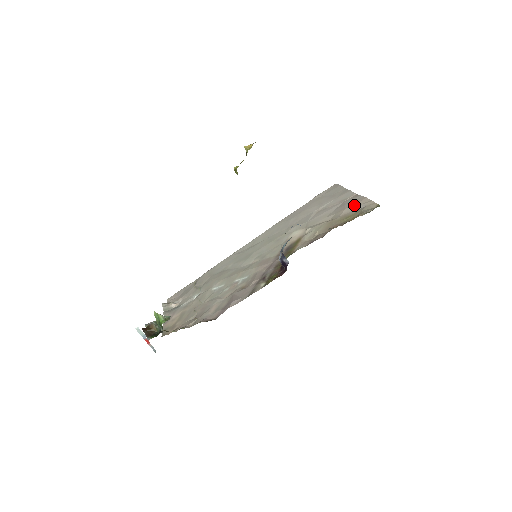
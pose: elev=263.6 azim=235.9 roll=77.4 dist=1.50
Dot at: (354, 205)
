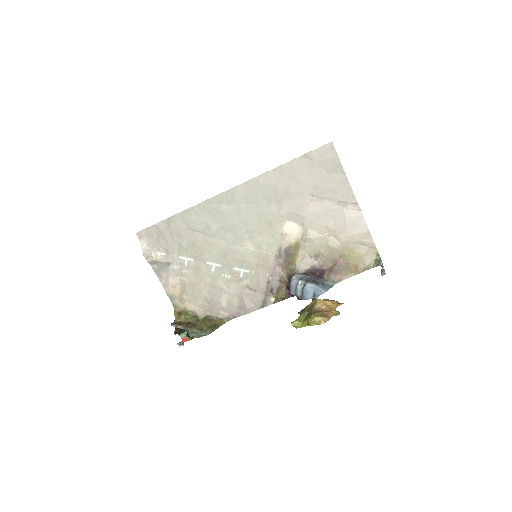
Dot at: (357, 236)
